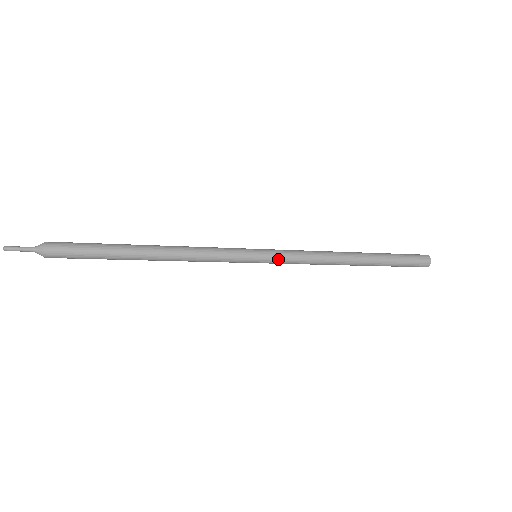
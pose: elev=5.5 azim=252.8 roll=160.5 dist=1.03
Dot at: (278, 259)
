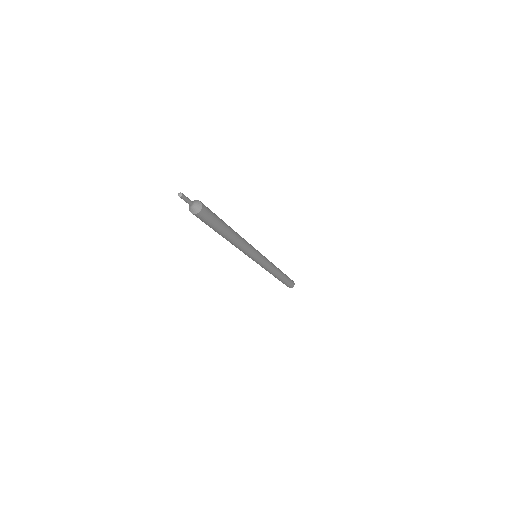
Dot at: (264, 257)
